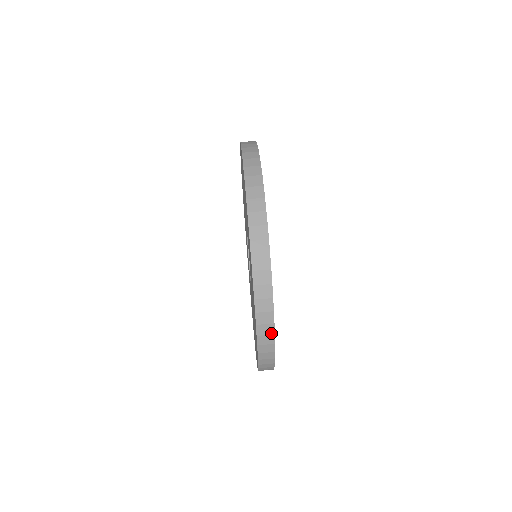
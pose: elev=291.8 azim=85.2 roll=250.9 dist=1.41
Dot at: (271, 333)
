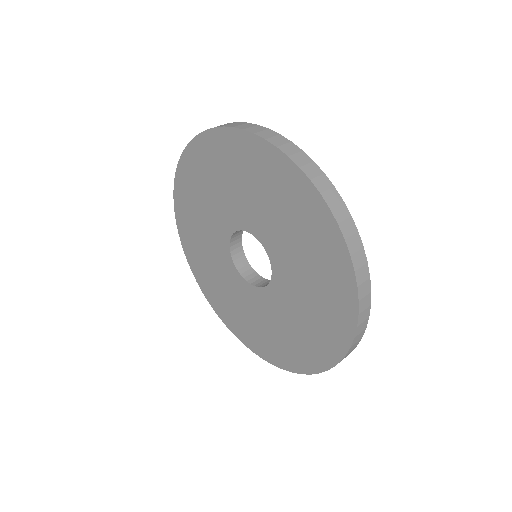
Dot at: (368, 305)
